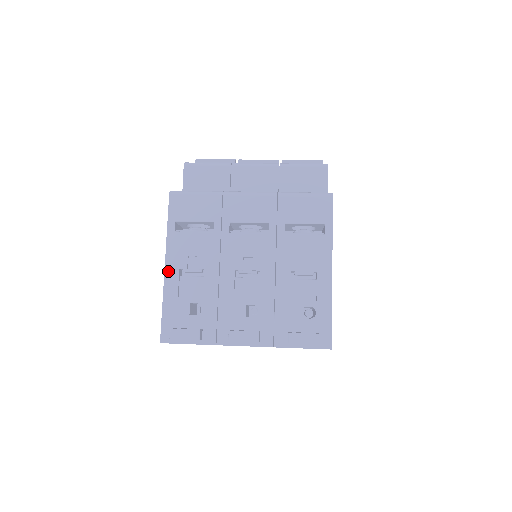
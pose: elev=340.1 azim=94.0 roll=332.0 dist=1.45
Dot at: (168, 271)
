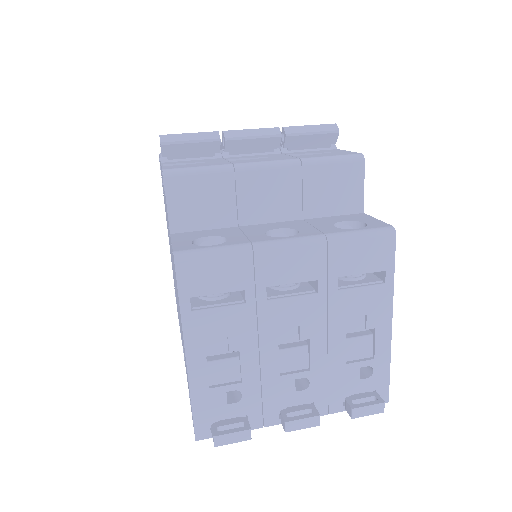
Dot at: (191, 362)
